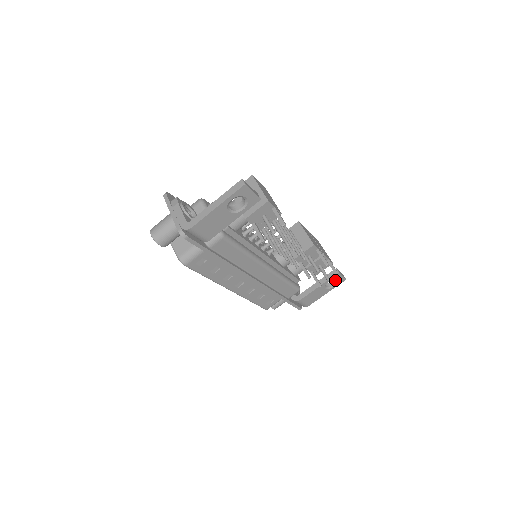
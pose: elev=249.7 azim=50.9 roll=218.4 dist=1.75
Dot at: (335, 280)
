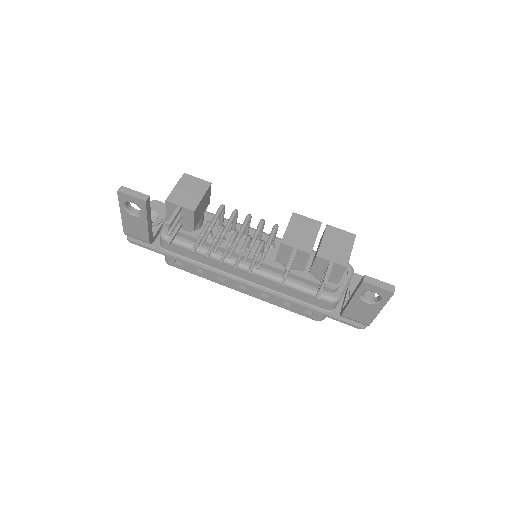
Dot at: (378, 292)
